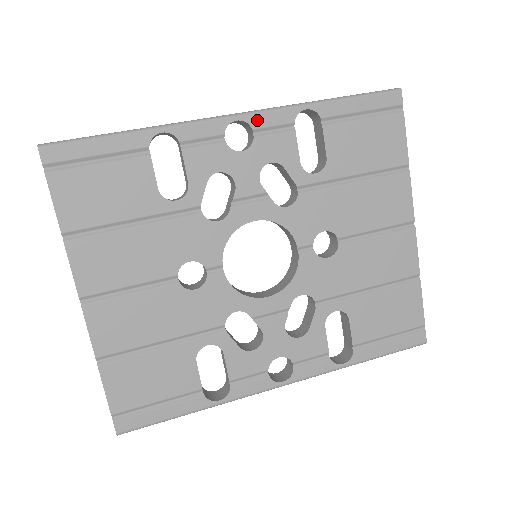
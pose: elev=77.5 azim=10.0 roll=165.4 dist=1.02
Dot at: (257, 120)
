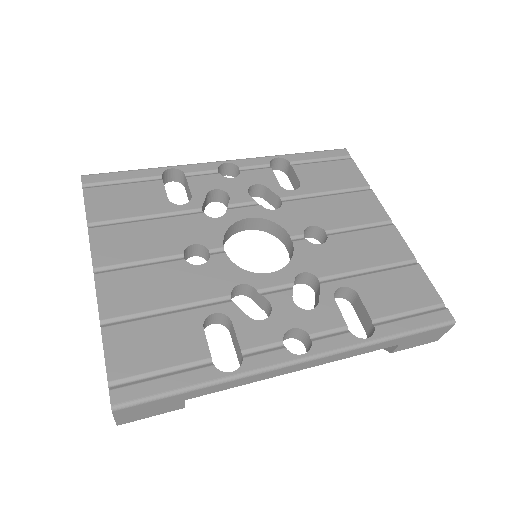
Dot at: (241, 163)
